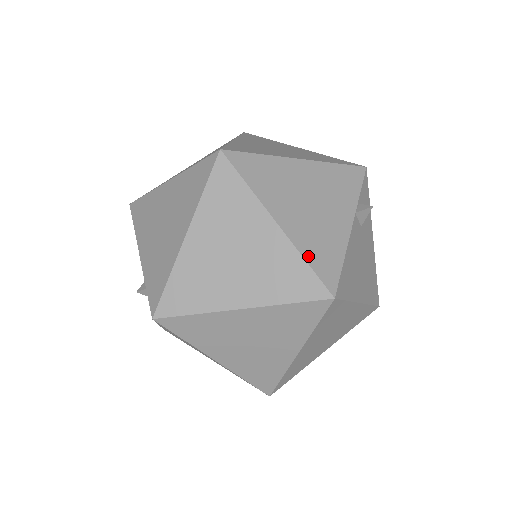
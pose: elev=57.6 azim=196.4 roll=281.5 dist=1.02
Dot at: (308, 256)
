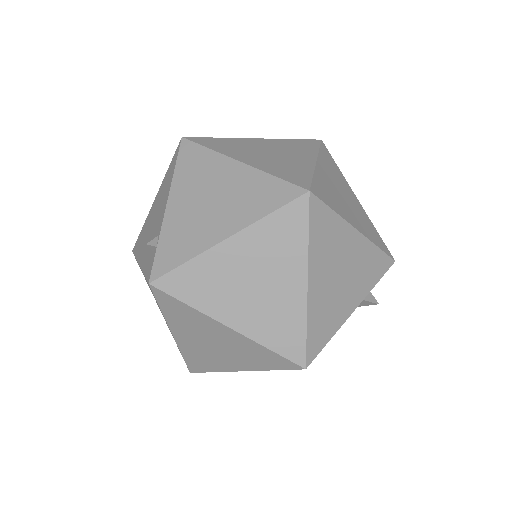
Dot at: (311, 325)
